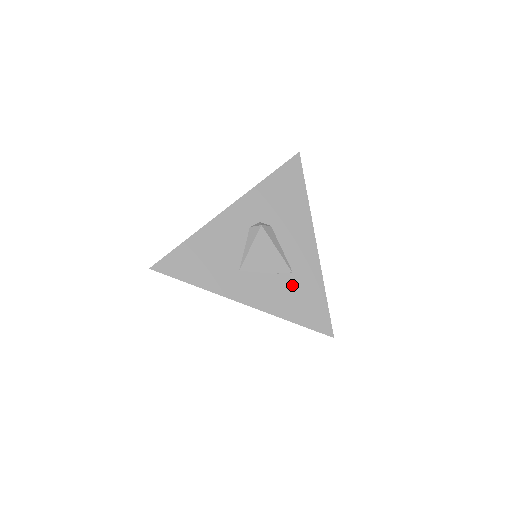
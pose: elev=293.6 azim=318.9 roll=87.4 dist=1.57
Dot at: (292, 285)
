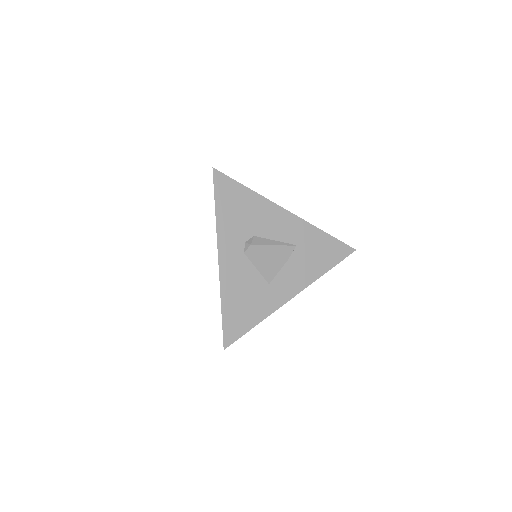
Dot at: (304, 253)
